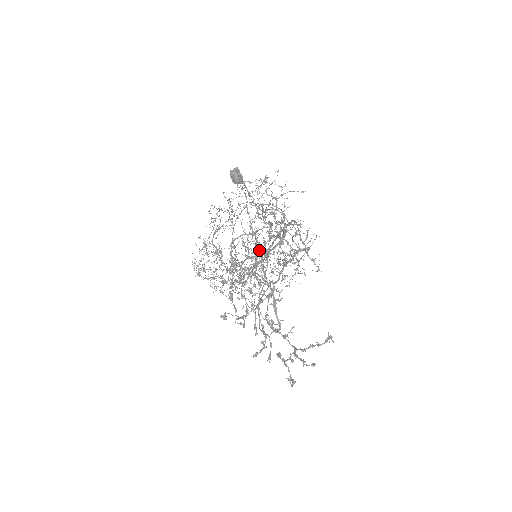
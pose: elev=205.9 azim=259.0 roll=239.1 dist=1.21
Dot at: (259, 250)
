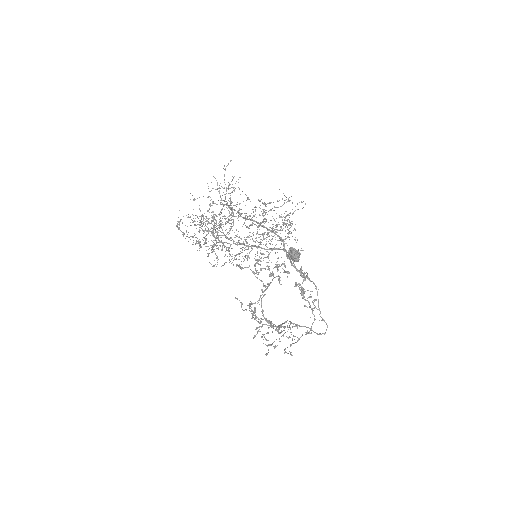
Dot at: occluded
